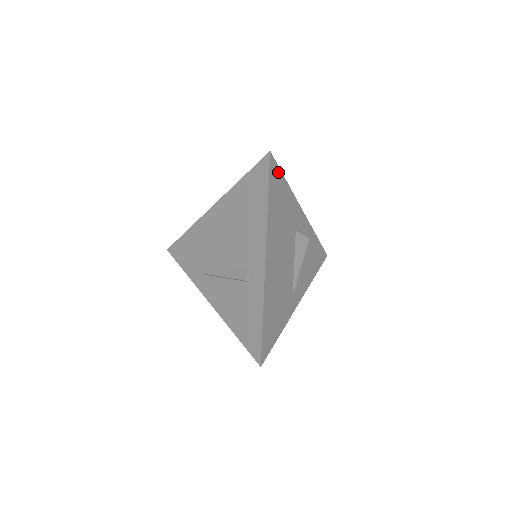
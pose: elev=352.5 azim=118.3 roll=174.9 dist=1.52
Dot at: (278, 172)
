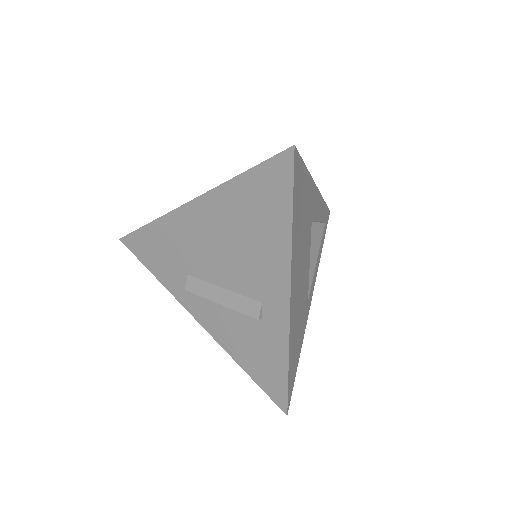
Dot at: (300, 166)
